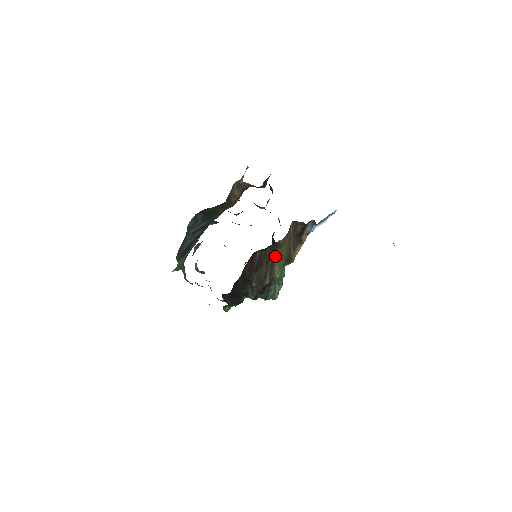
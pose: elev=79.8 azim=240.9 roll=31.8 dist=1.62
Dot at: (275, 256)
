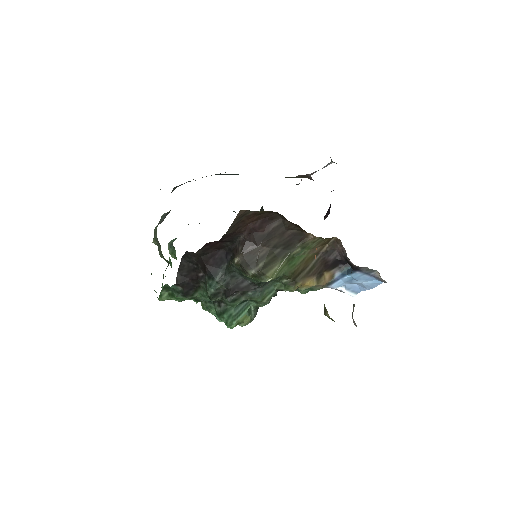
Dot at: (288, 250)
